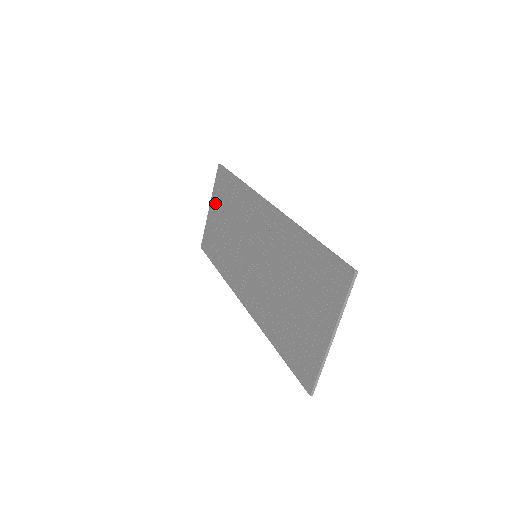
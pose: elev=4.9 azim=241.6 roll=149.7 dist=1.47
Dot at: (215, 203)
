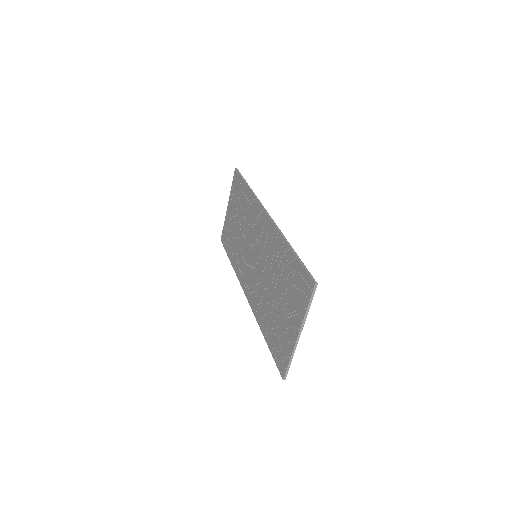
Dot at: (231, 203)
